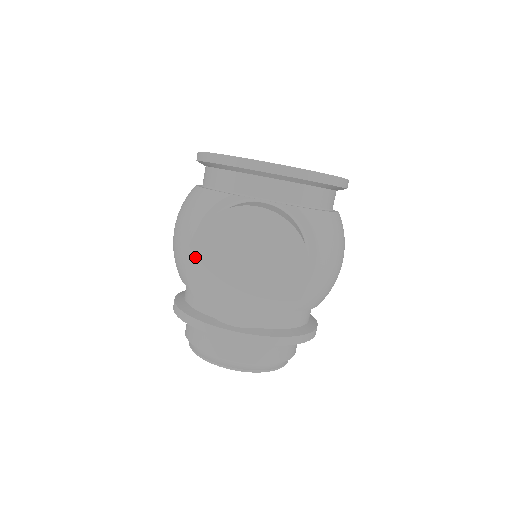
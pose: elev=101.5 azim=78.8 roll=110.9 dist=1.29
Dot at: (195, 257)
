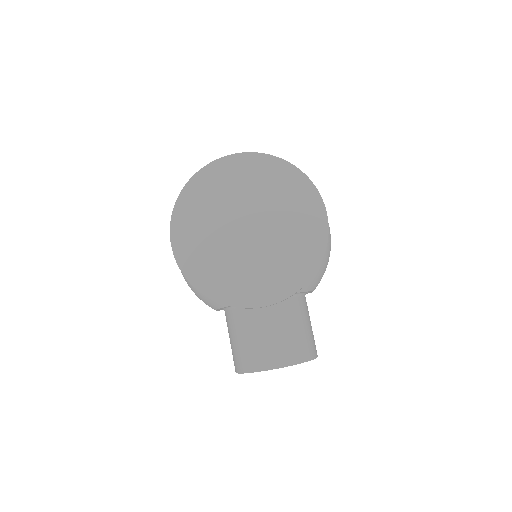
Dot at: occluded
